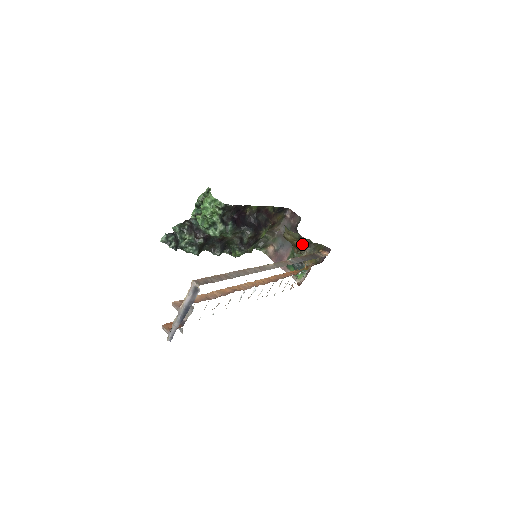
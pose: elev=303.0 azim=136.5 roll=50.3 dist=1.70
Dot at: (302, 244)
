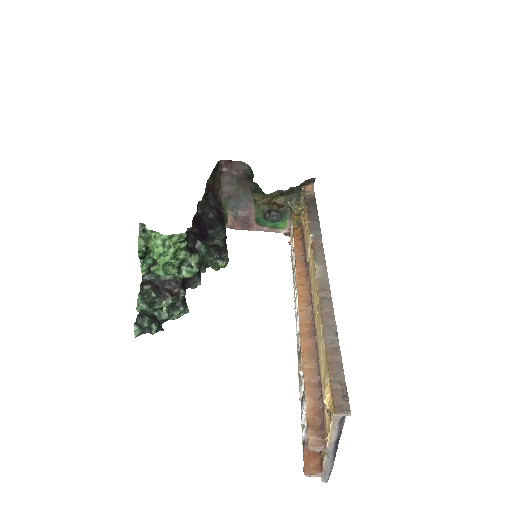
Dot at: (283, 197)
